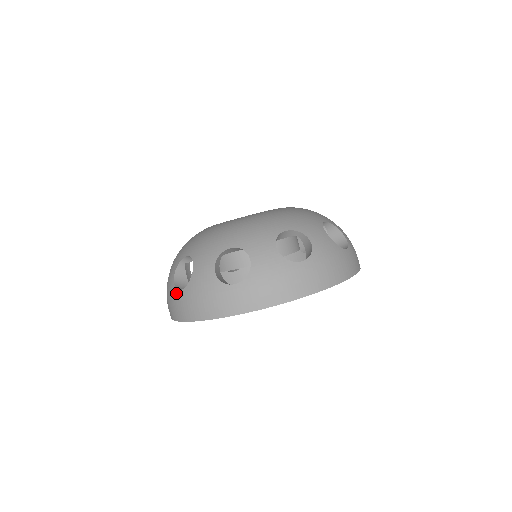
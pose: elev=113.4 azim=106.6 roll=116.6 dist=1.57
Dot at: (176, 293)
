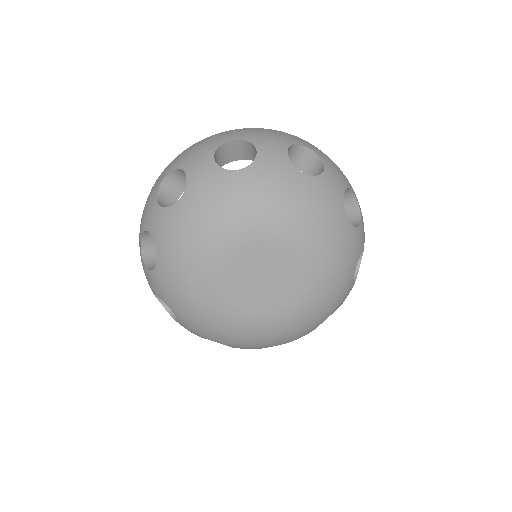
Dot at: (140, 233)
